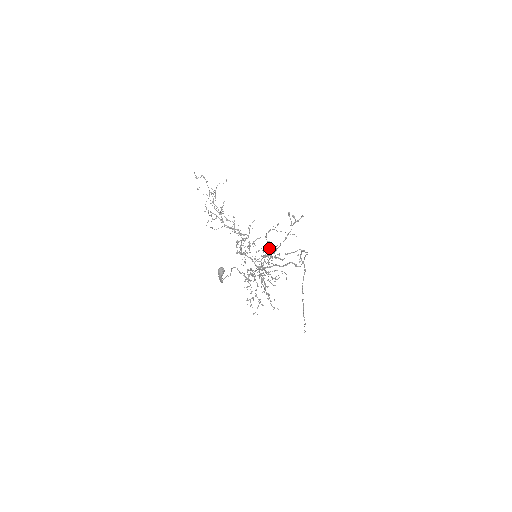
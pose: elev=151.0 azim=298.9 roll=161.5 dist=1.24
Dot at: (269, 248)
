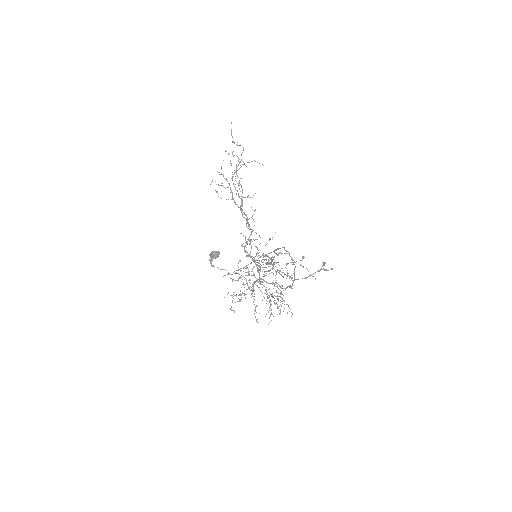
Dot at: occluded
